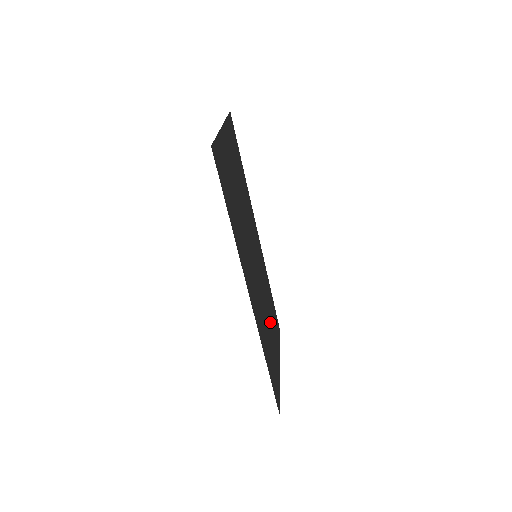
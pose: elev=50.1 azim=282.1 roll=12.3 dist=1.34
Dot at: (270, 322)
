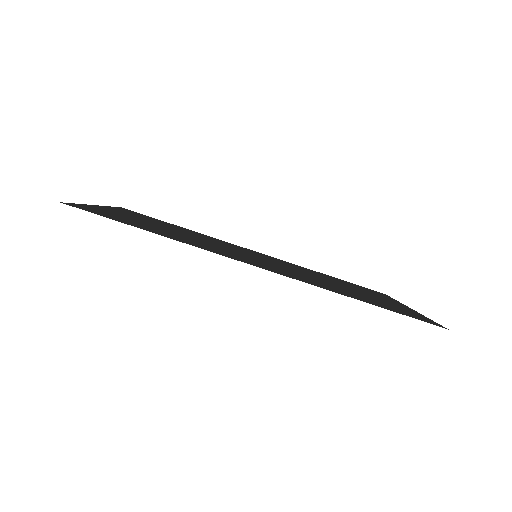
Dot at: occluded
